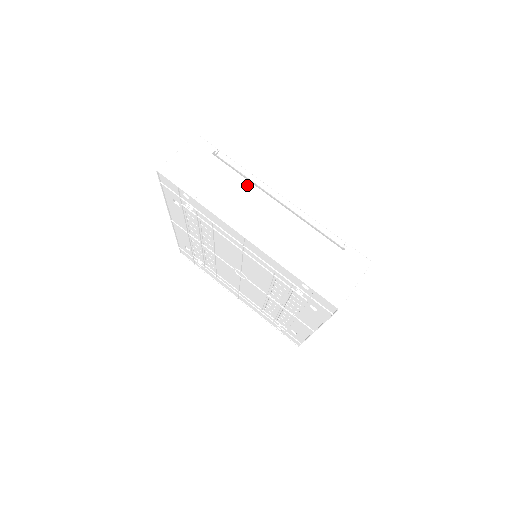
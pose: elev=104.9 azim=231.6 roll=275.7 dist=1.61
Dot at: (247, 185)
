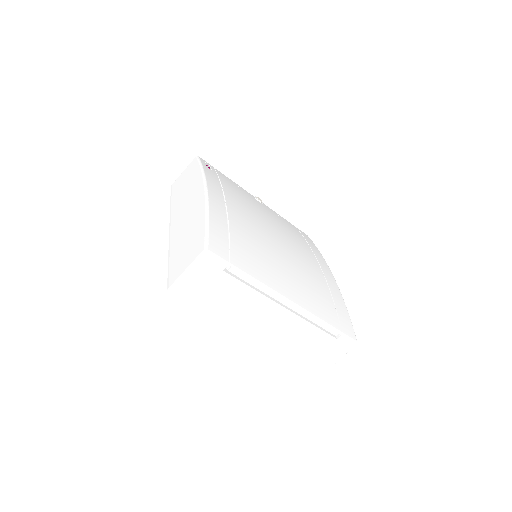
Dot at: (259, 297)
